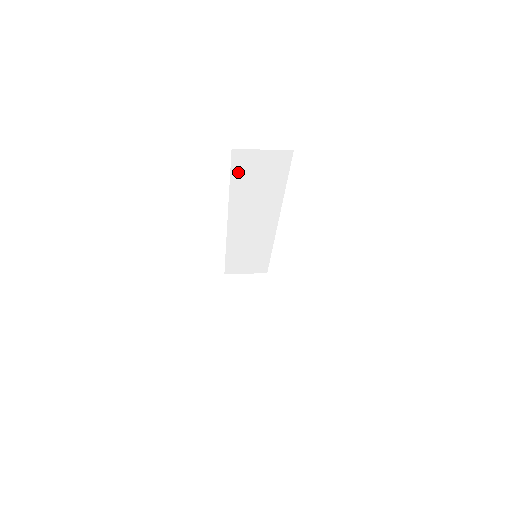
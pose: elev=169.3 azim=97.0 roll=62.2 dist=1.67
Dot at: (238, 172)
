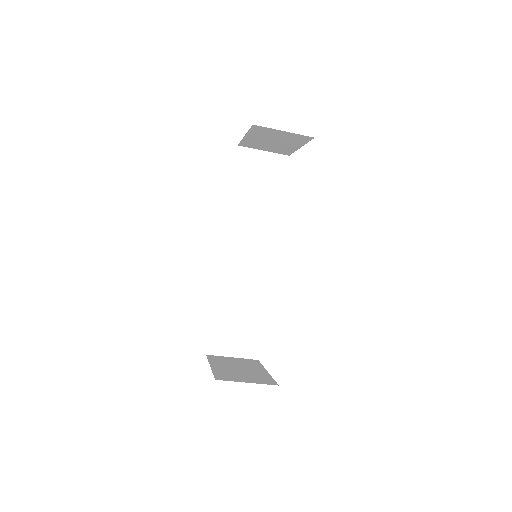
Dot at: (240, 175)
